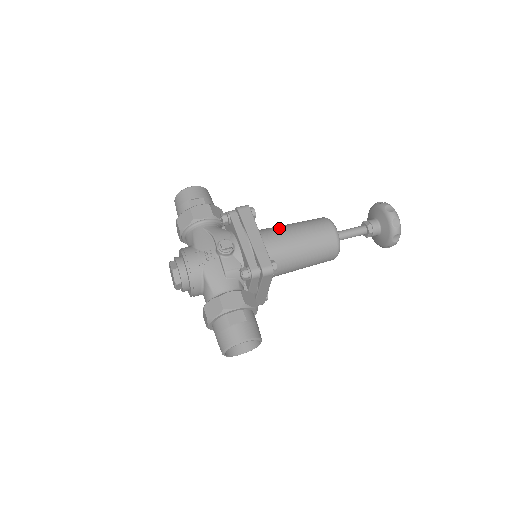
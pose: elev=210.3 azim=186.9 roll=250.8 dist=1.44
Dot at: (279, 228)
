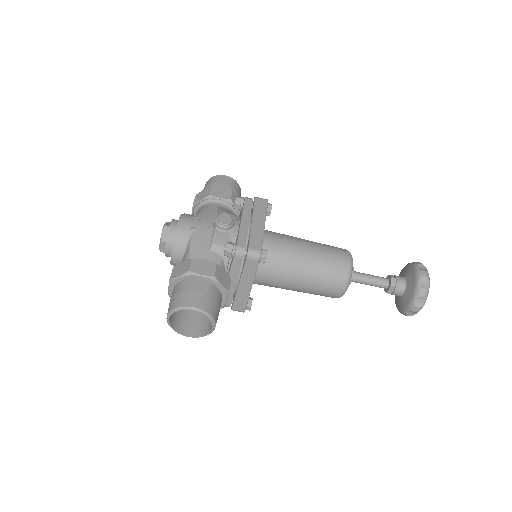
Dot at: (291, 236)
